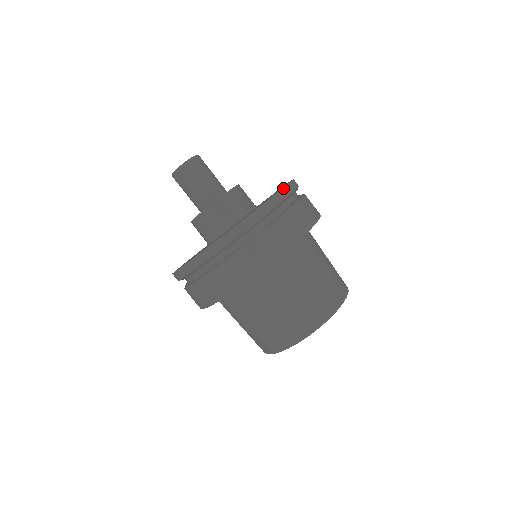
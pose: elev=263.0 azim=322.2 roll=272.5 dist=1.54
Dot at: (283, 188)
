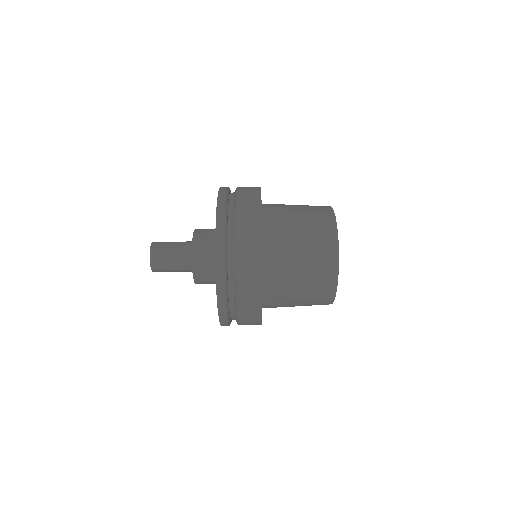
Dot at: (215, 234)
